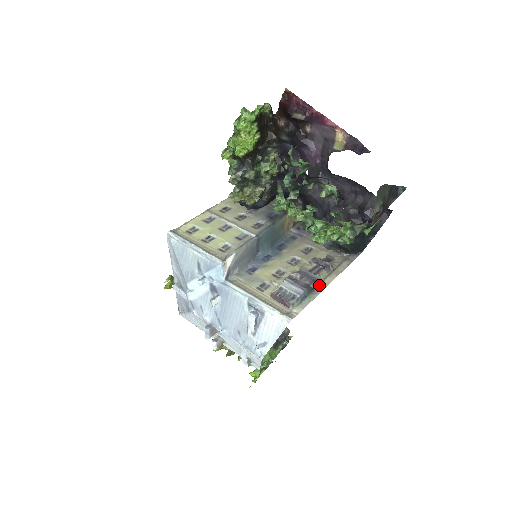
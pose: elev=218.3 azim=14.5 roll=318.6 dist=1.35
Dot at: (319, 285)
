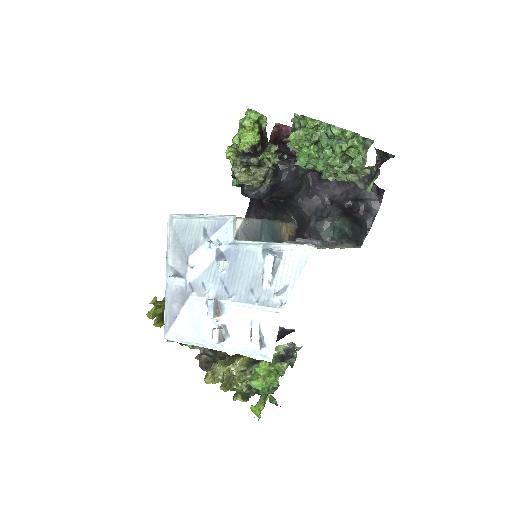
Dot at: (331, 245)
